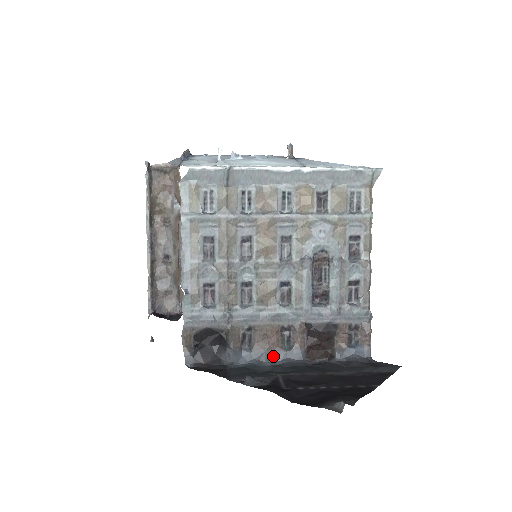
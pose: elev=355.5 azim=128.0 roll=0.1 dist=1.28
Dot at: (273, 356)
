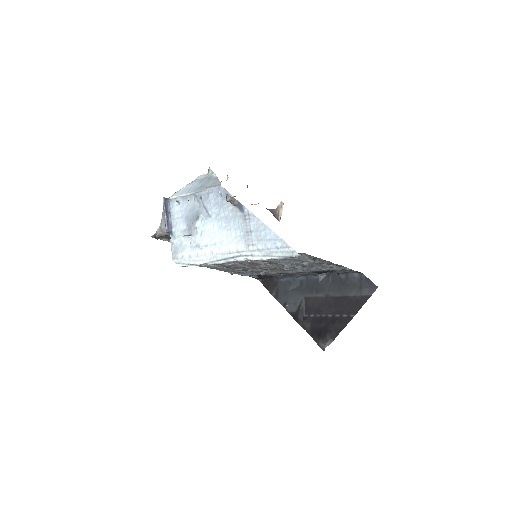
Dot at: (300, 275)
